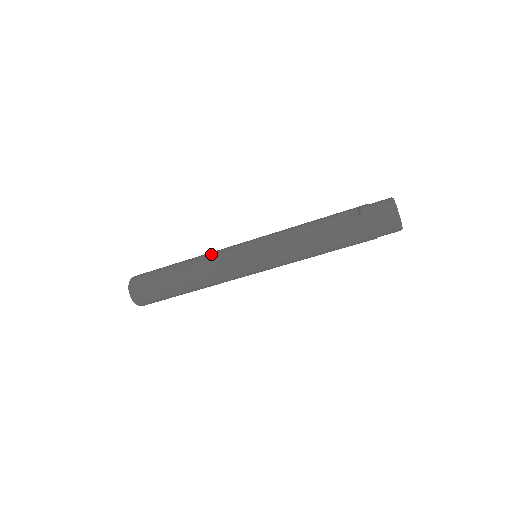
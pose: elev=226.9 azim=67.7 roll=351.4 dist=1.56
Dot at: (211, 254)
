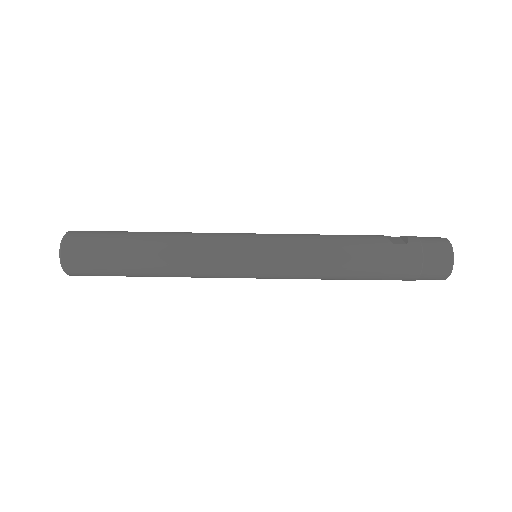
Dot at: (199, 233)
